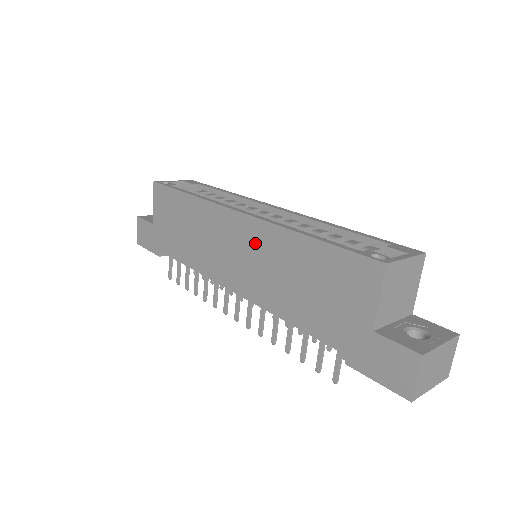
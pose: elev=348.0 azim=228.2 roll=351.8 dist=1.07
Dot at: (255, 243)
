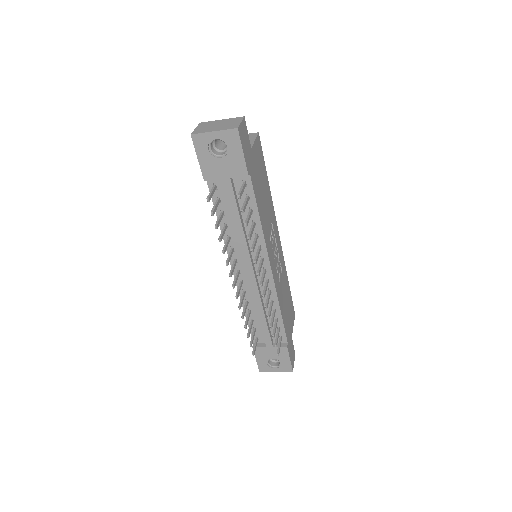
Dot at: occluded
